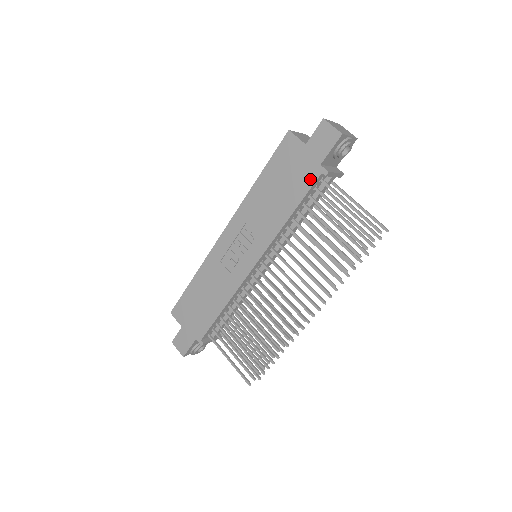
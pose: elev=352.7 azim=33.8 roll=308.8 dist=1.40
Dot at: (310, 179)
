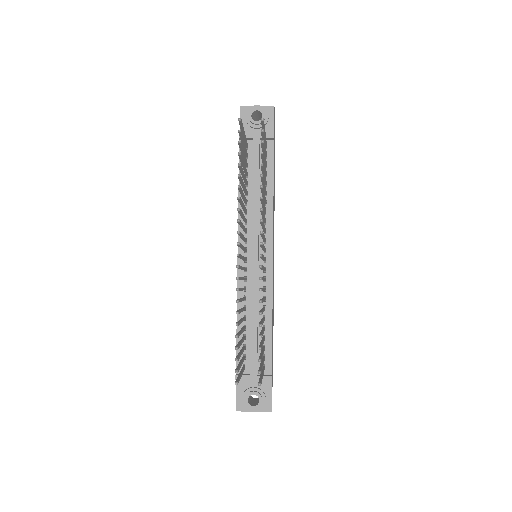
Dot at: occluded
